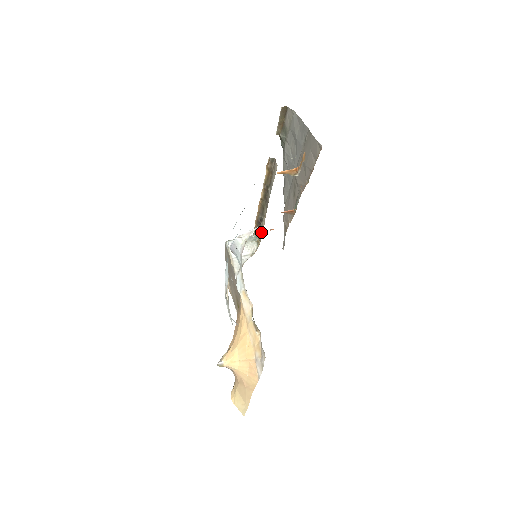
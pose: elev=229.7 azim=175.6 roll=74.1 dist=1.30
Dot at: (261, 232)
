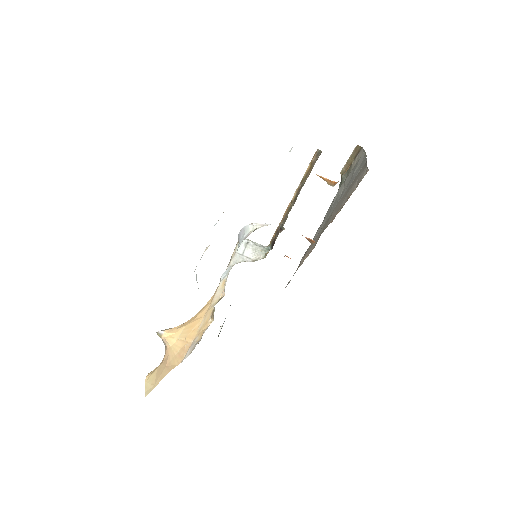
Dot at: occluded
